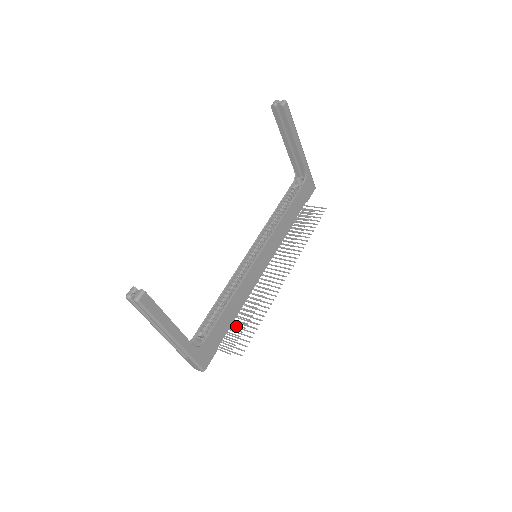
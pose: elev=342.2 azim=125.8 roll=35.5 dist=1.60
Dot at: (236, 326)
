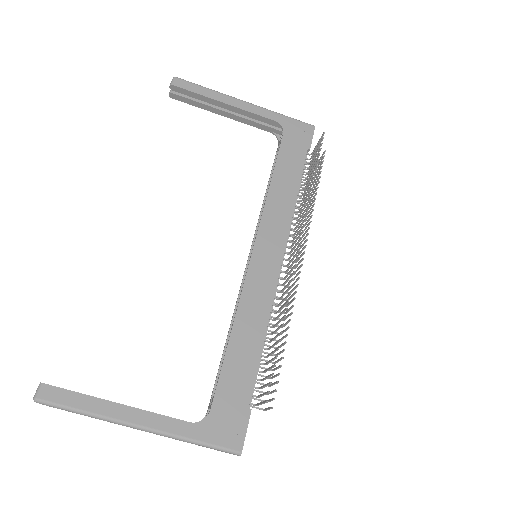
Dot at: (266, 362)
